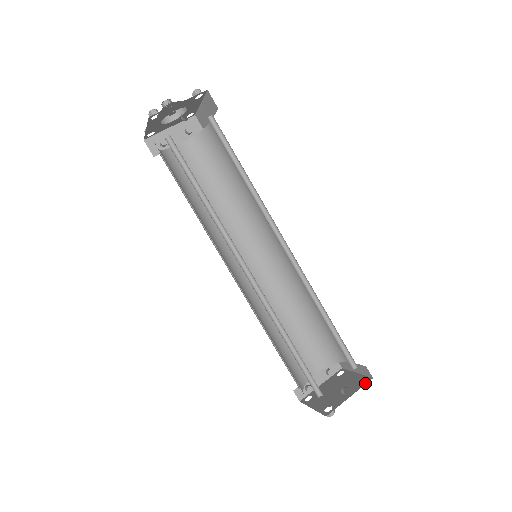
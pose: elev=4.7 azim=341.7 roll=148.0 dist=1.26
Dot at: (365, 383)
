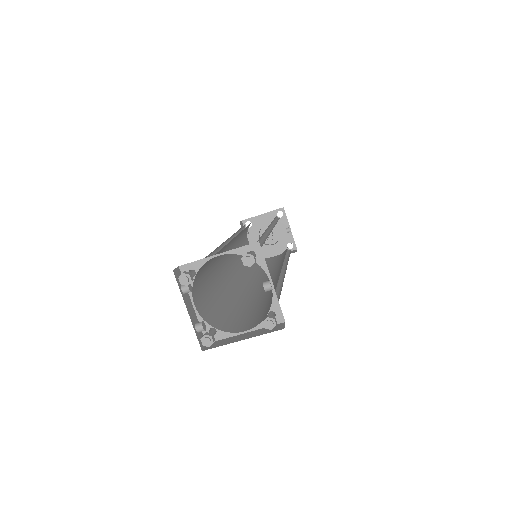
Dot at: occluded
